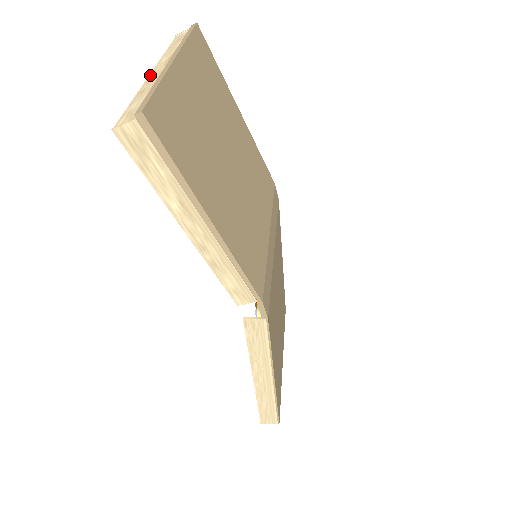
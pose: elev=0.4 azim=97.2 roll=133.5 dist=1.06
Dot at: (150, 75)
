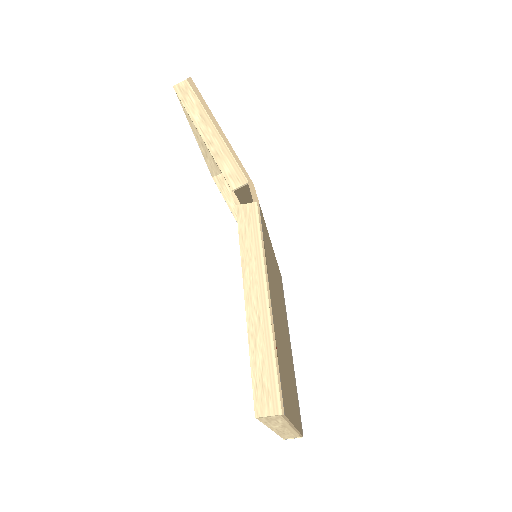
Dot at: (195, 135)
